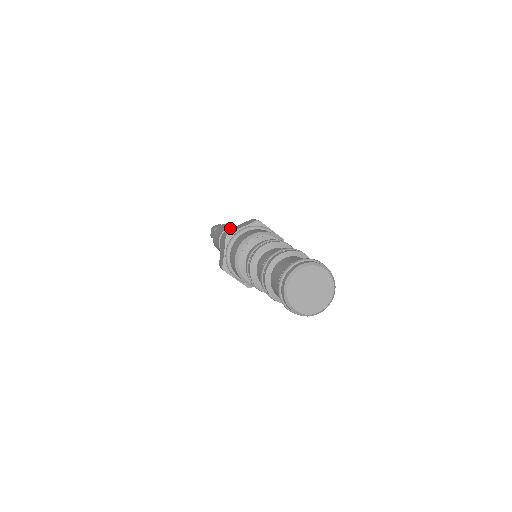
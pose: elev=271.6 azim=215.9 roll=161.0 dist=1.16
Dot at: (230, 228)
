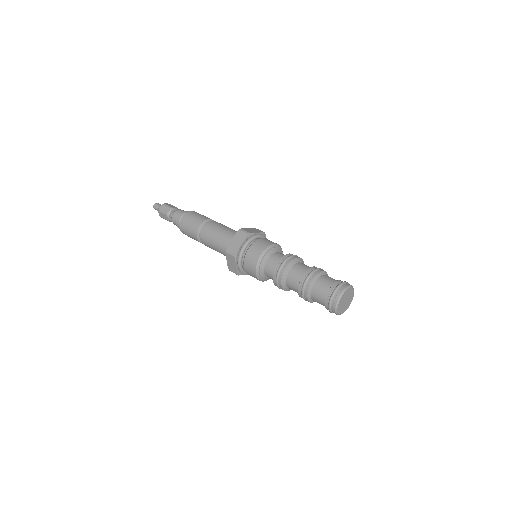
Dot at: (204, 227)
